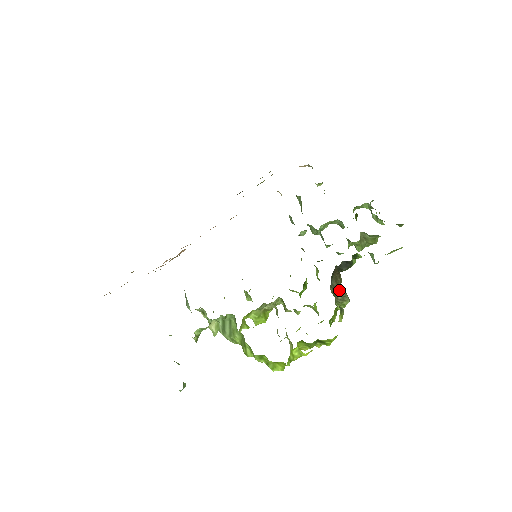
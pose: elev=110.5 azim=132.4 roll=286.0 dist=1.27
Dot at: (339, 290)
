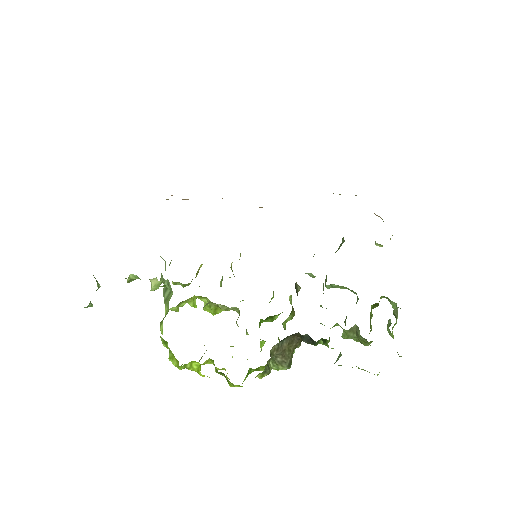
Dot at: (284, 353)
